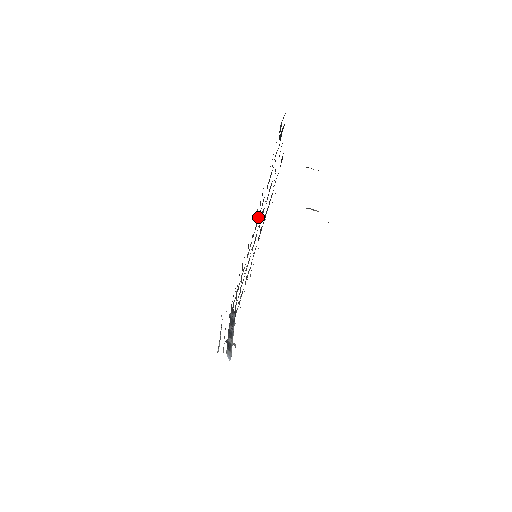
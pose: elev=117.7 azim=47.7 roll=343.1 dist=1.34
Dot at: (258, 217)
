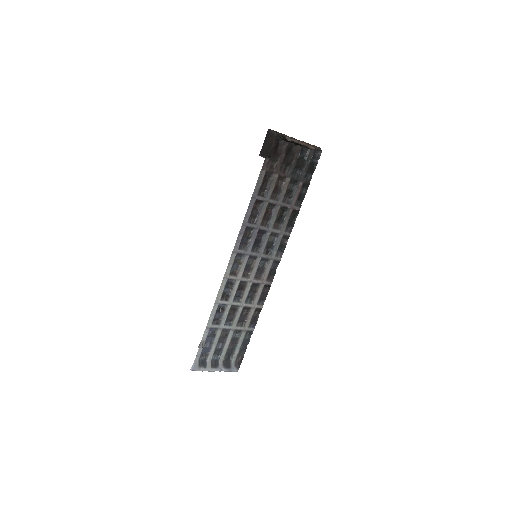
Dot at: (280, 237)
